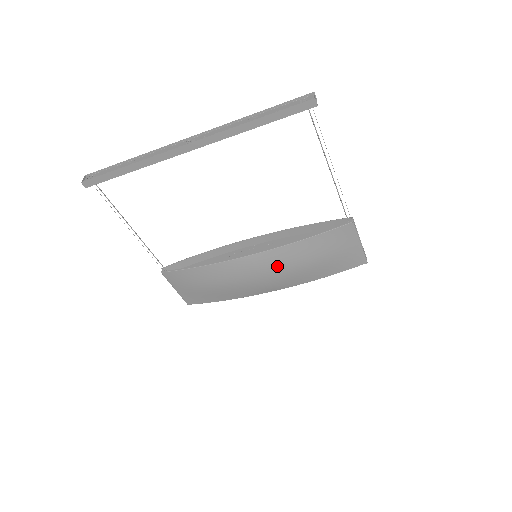
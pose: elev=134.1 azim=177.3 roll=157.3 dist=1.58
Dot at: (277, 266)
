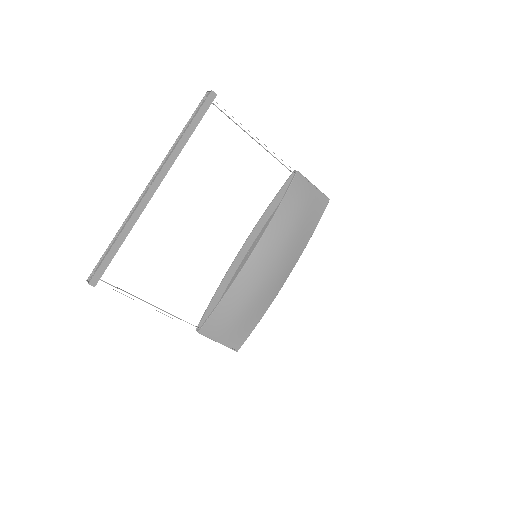
Dot at: (277, 246)
